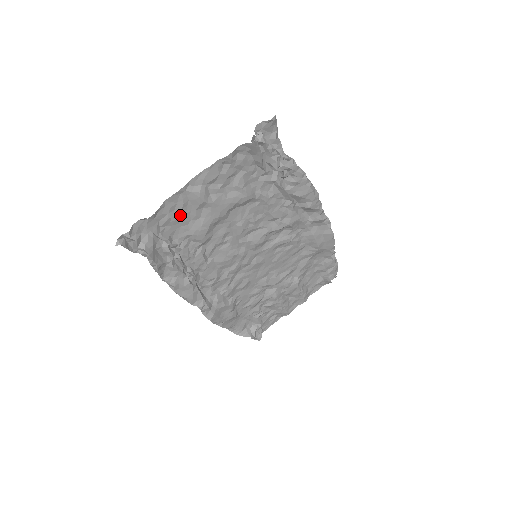
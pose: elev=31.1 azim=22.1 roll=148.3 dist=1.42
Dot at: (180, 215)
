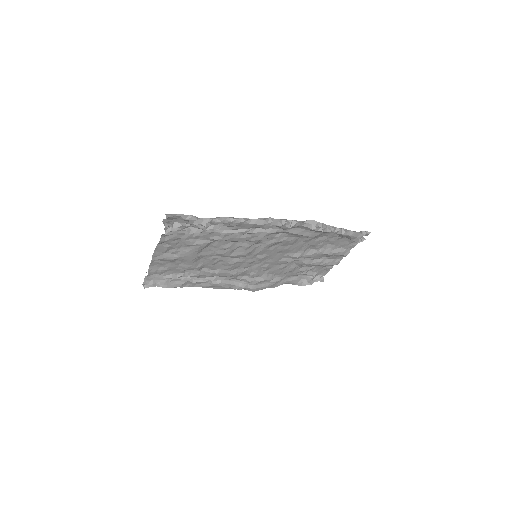
Dot at: (167, 267)
